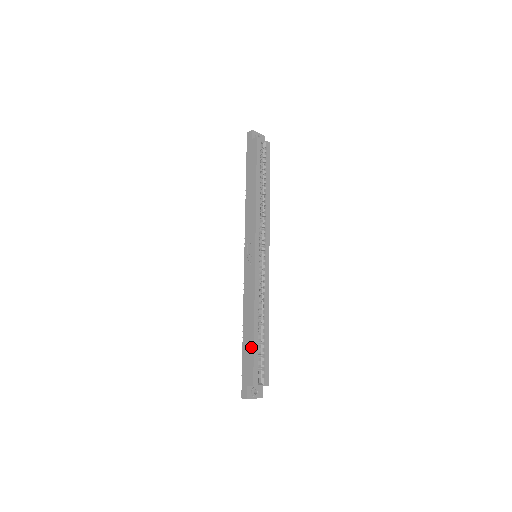
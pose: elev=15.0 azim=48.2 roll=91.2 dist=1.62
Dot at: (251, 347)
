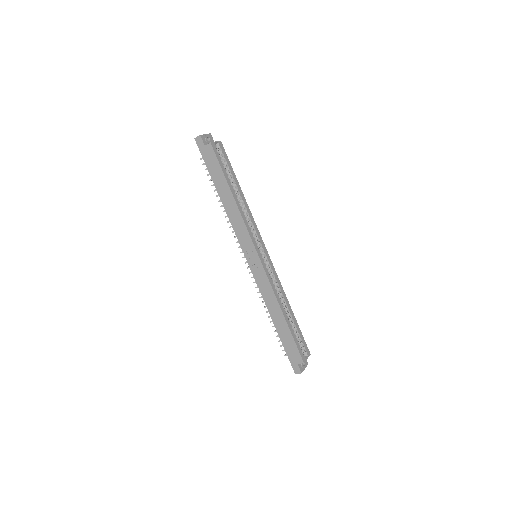
Dot at: (289, 335)
